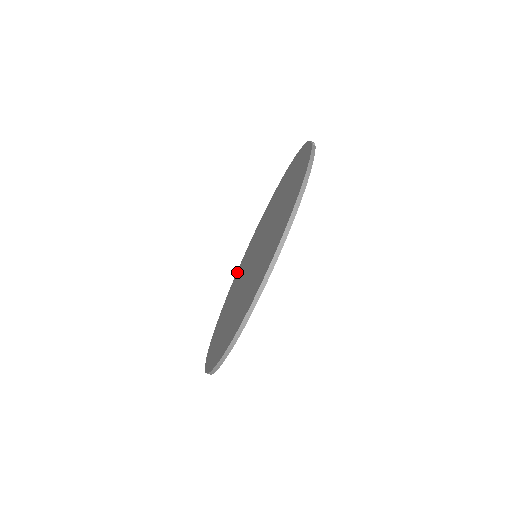
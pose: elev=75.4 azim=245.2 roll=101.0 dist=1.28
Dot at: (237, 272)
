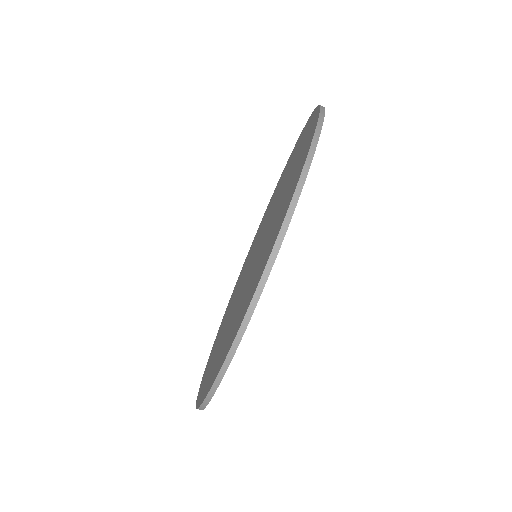
Dot at: occluded
